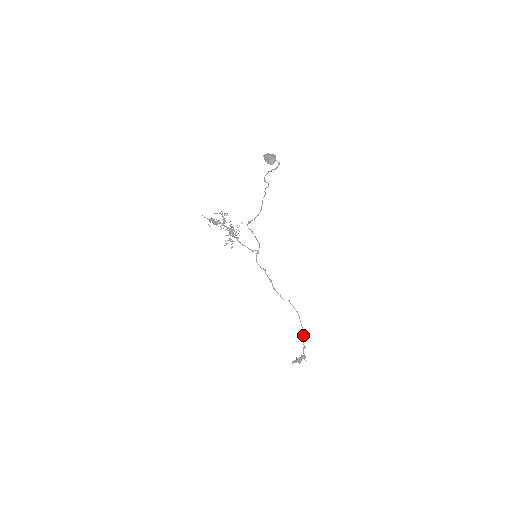
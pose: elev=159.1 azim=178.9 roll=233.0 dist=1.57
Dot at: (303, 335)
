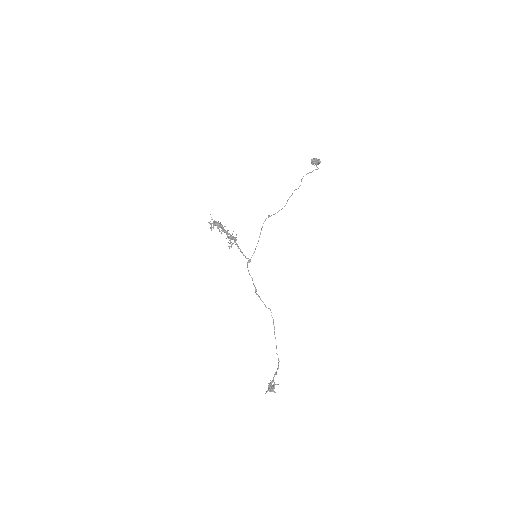
Dot at: occluded
